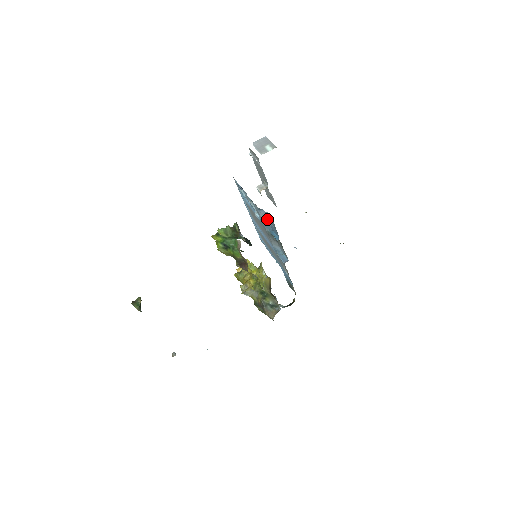
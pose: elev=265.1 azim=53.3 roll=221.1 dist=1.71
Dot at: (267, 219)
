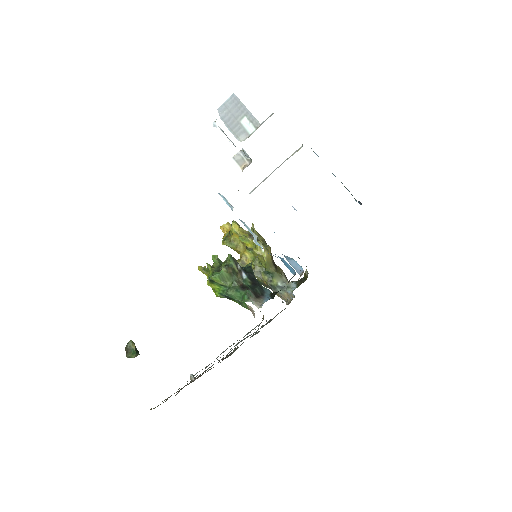
Dot at: occluded
